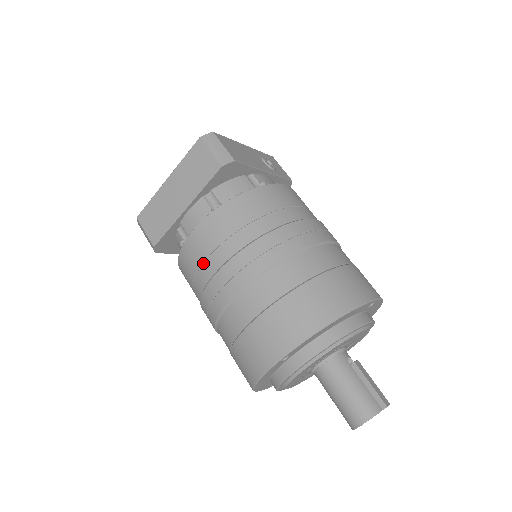
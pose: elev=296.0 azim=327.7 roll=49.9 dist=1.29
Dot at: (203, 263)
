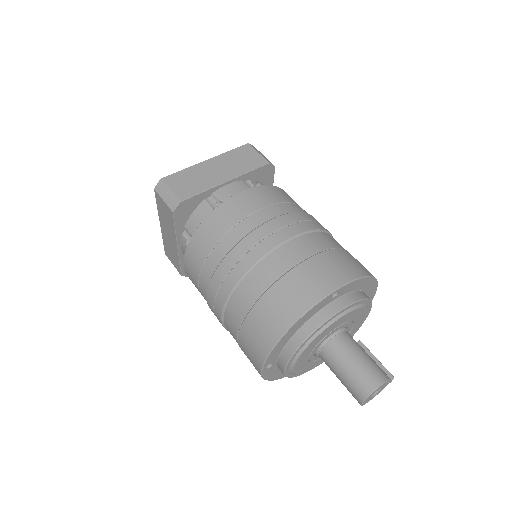
Dot at: (249, 216)
